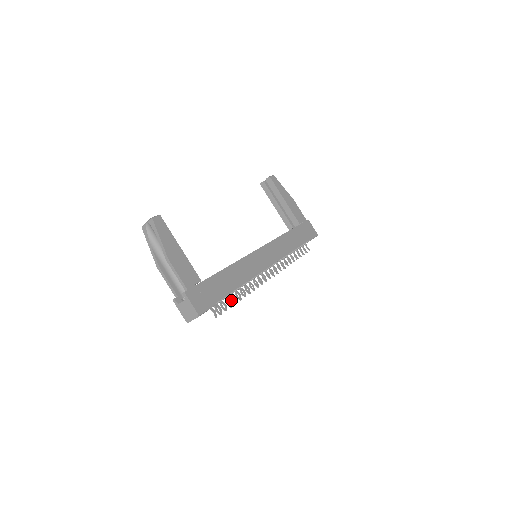
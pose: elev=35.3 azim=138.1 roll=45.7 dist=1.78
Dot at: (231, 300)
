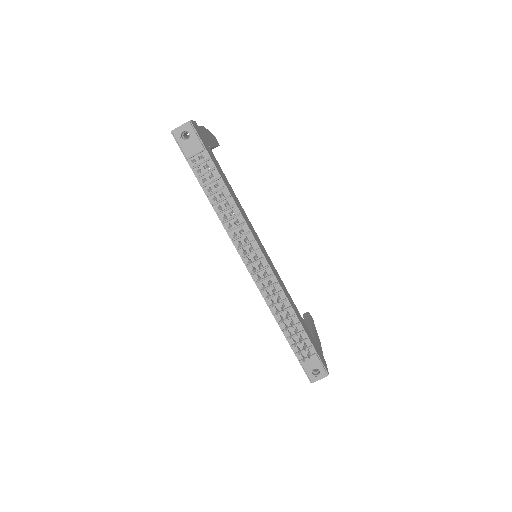
Dot at: (214, 185)
